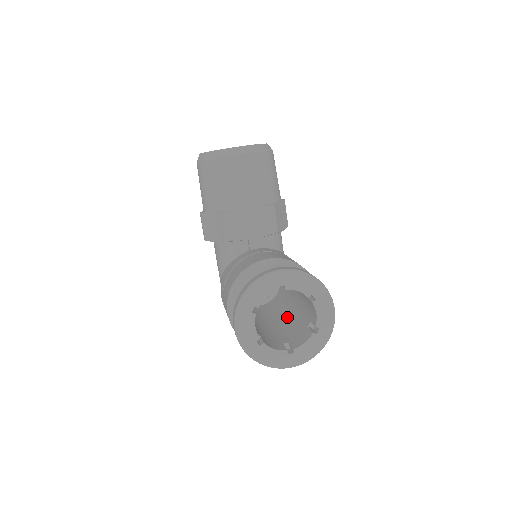
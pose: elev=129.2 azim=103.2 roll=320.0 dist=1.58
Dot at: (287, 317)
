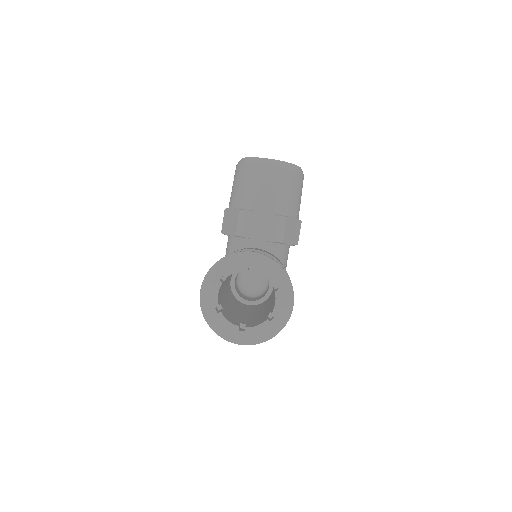
Dot at: (260, 312)
